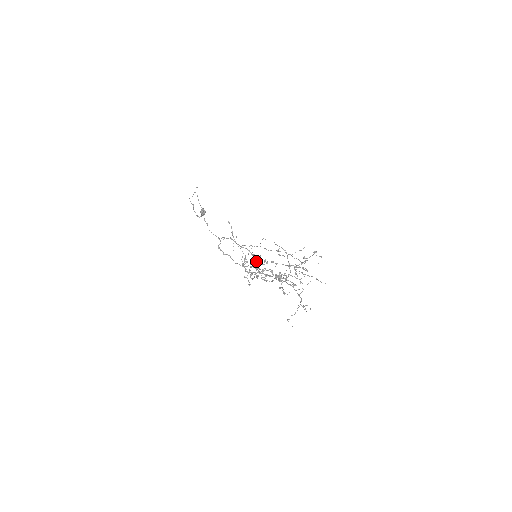
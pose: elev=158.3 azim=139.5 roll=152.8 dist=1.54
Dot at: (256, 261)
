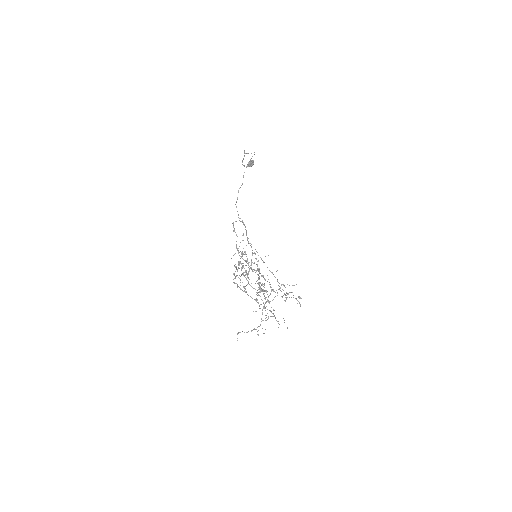
Dot at: (251, 263)
